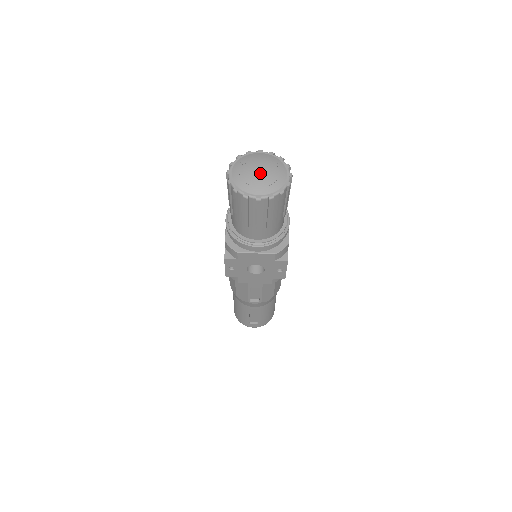
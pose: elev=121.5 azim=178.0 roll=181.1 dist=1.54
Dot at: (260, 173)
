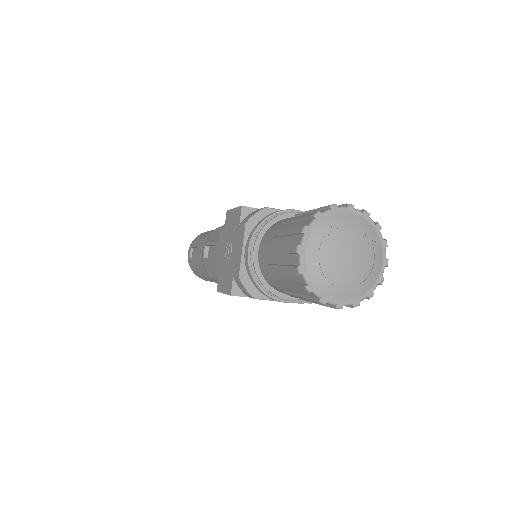
Dot at: (350, 264)
